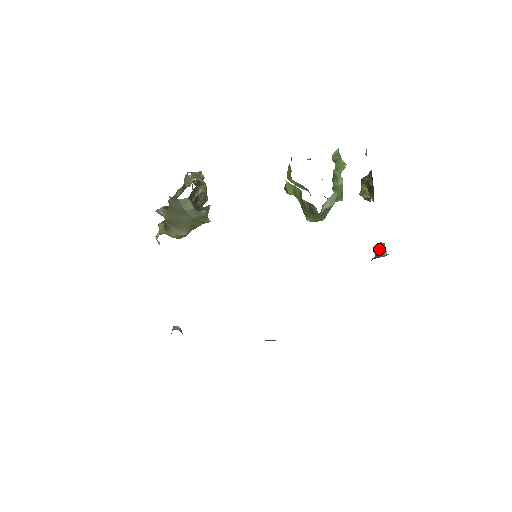
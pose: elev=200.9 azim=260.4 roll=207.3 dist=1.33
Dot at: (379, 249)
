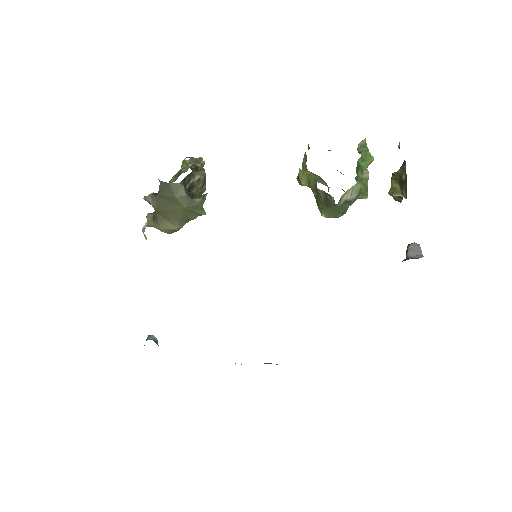
Dot at: (412, 250)
